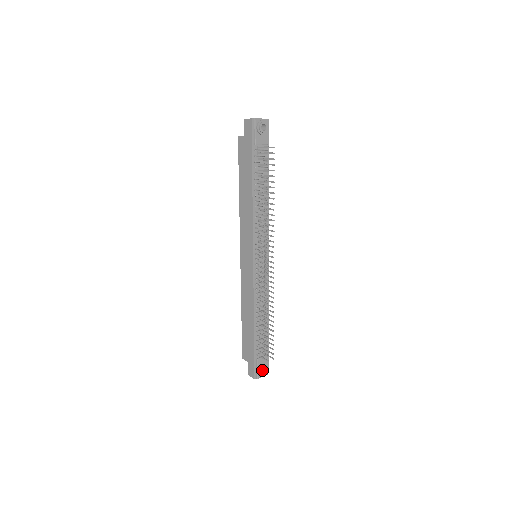
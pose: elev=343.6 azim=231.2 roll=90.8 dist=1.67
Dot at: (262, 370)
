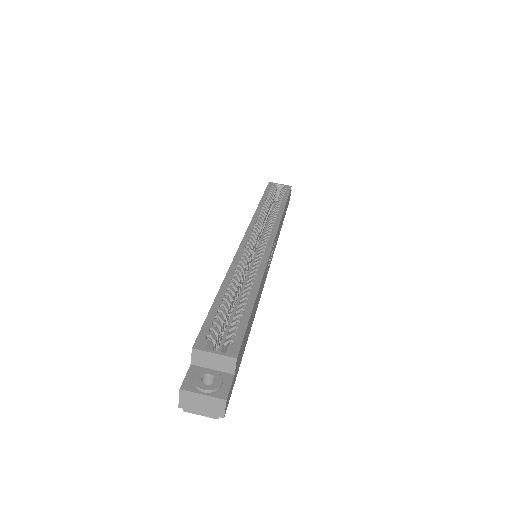
Dot at: occluded
